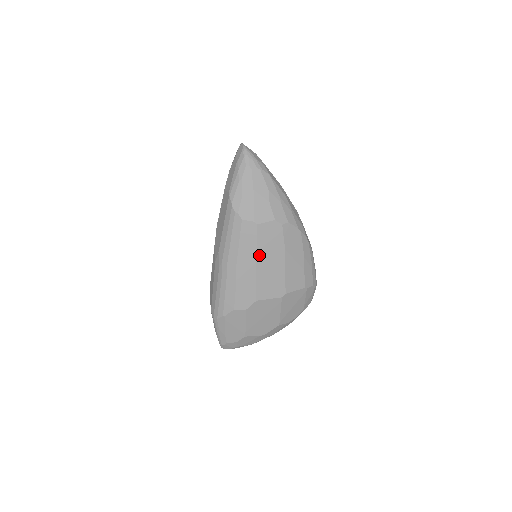
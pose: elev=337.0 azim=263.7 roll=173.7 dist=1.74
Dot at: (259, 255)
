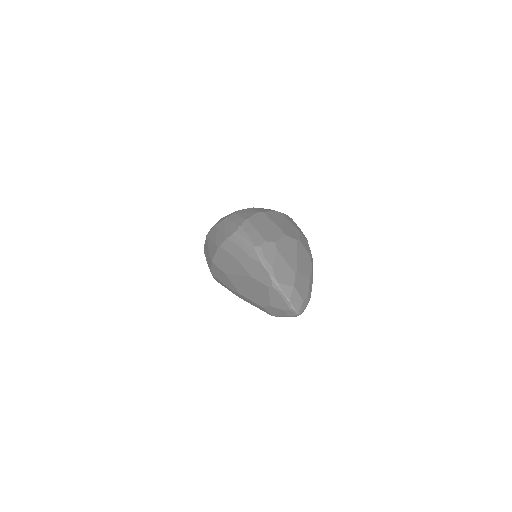
Dot at: occluded
